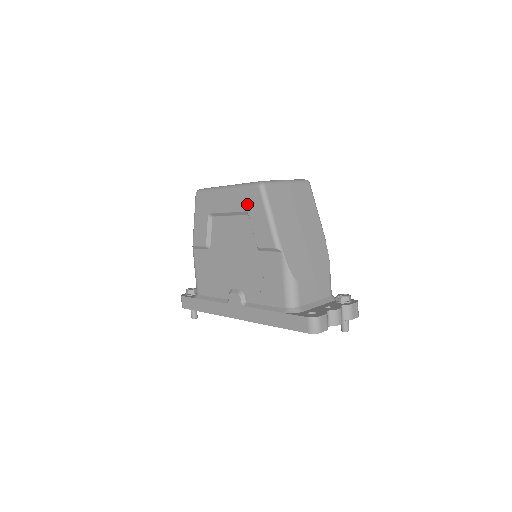
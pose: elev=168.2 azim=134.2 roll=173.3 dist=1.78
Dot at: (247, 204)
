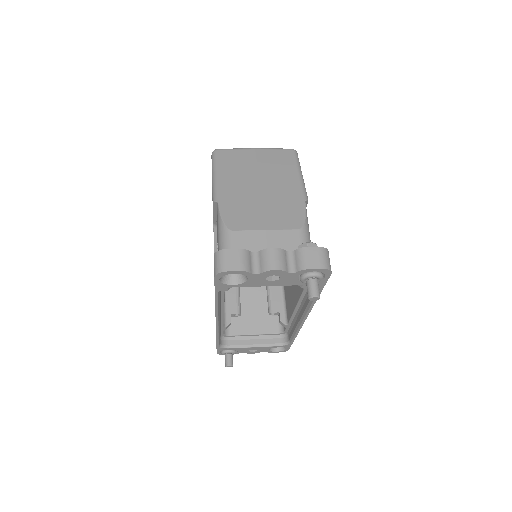
Dot at: occluded
